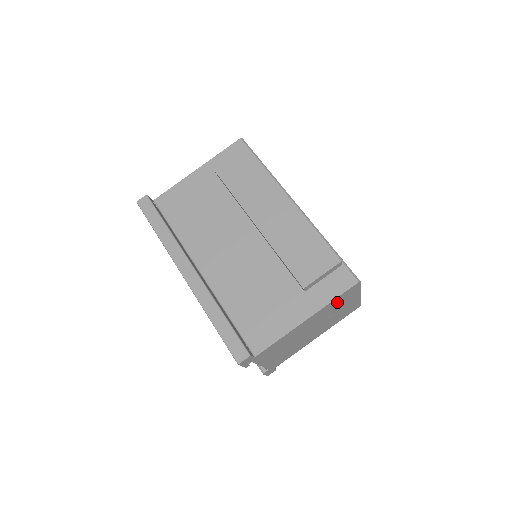
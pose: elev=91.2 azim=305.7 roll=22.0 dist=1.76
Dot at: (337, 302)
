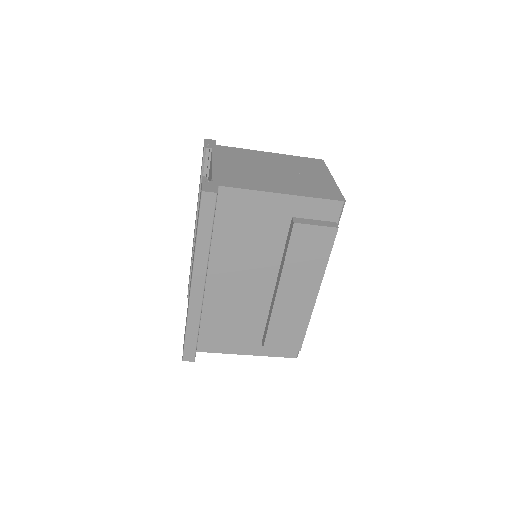
Dot at: occluded
